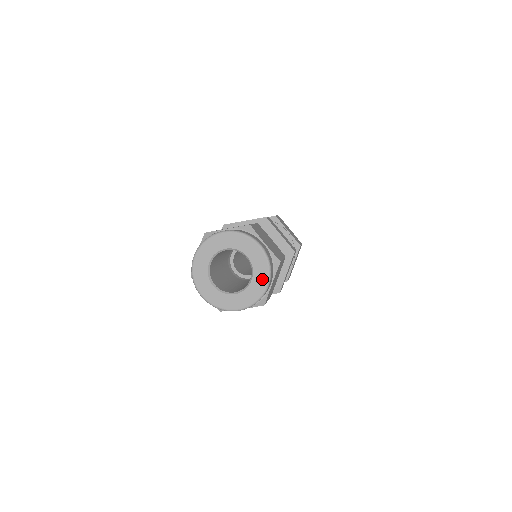
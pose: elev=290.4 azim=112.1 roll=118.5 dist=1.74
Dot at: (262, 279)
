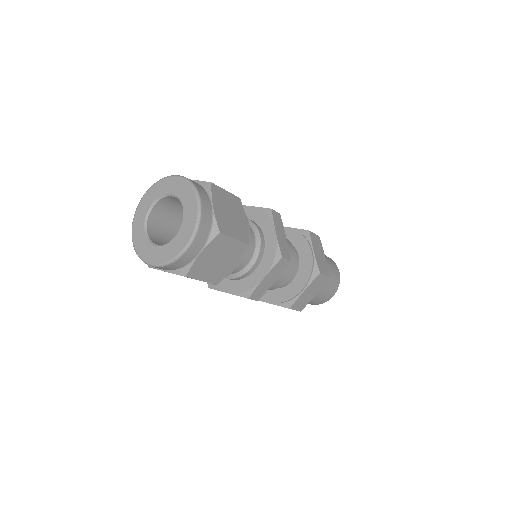
Dot at: (184, 238)
